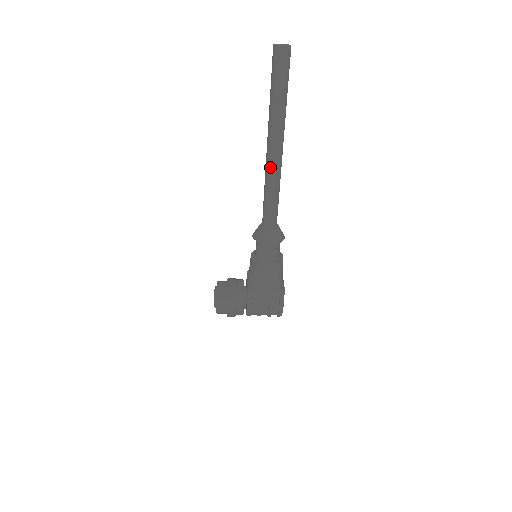
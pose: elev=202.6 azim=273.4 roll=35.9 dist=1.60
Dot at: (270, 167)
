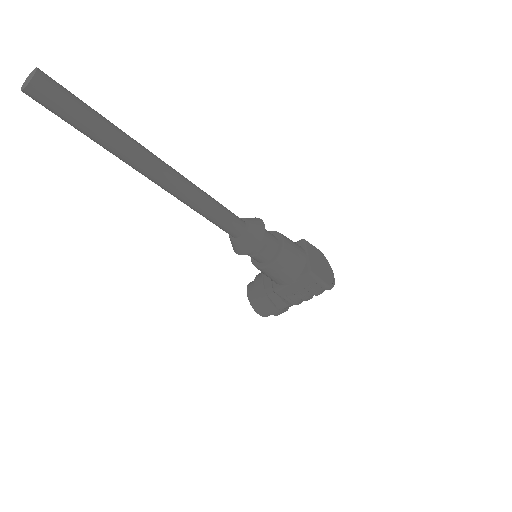
Dot at: (171, 193)
